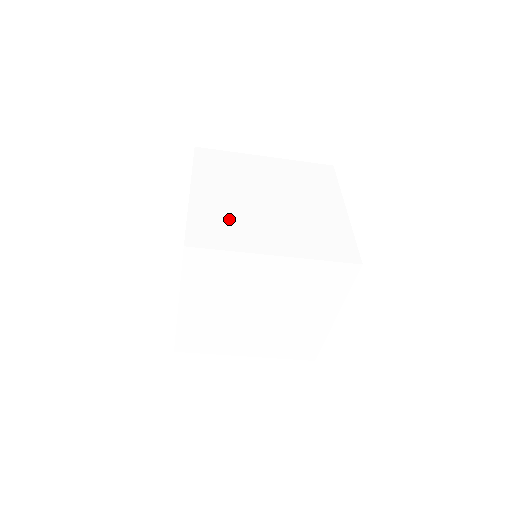
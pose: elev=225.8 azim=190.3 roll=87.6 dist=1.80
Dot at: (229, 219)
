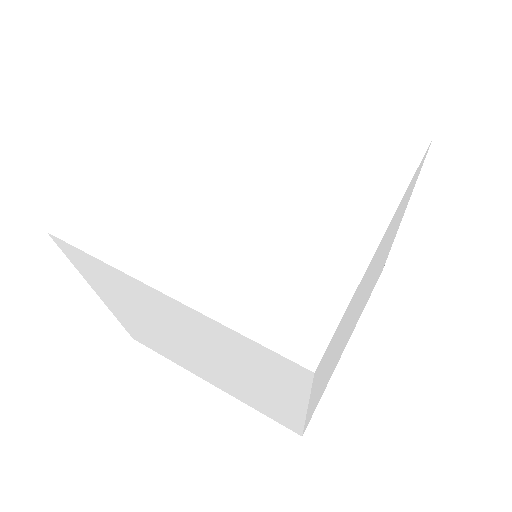
Dot at: (271, 265)
